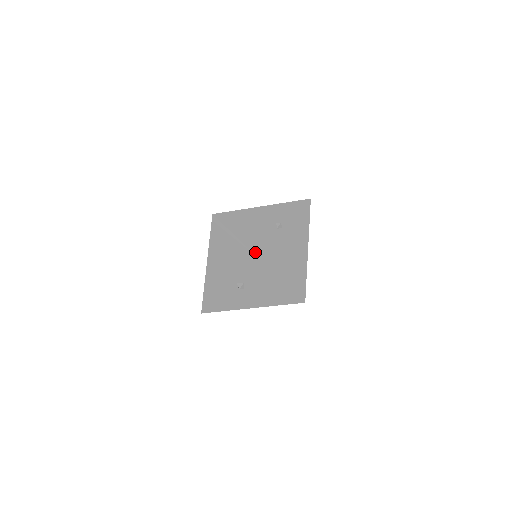
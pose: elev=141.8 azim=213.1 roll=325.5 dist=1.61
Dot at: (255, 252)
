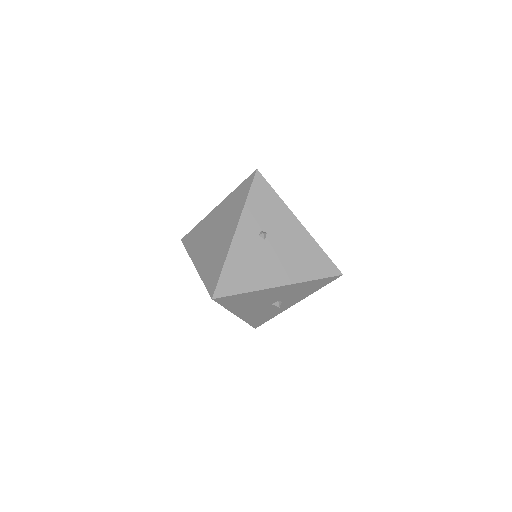
Dot at: (272, 285)
